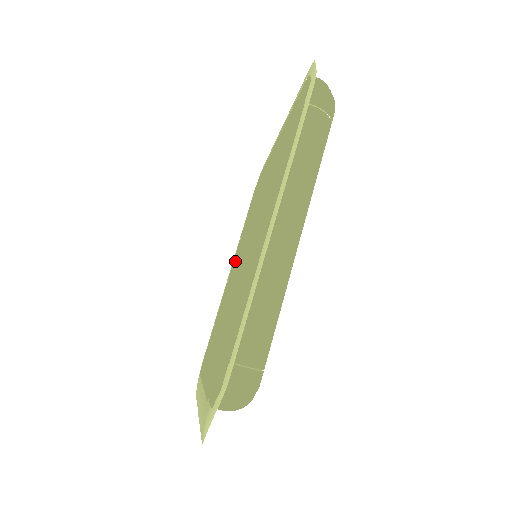
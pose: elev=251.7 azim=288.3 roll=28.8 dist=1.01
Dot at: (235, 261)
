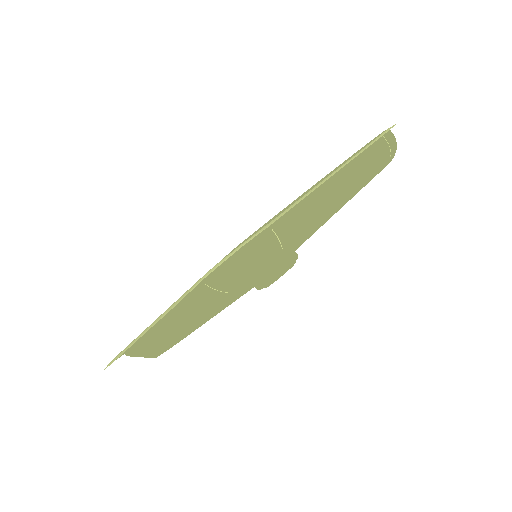
Dot at: occluded
